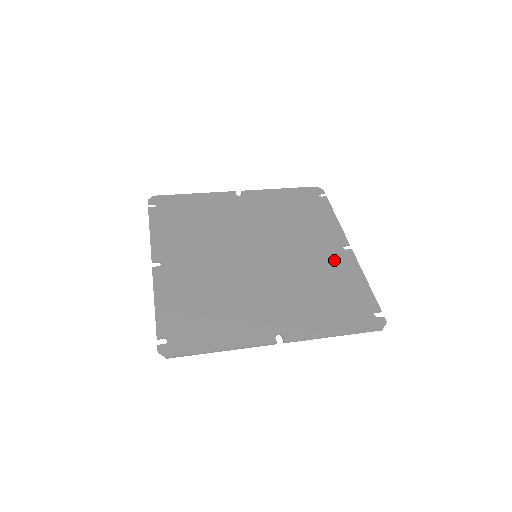
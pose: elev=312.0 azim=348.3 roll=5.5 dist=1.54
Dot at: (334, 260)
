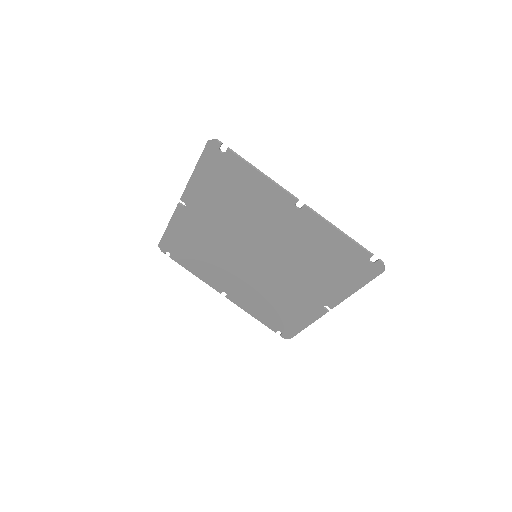
Dot at: (302, 228)
